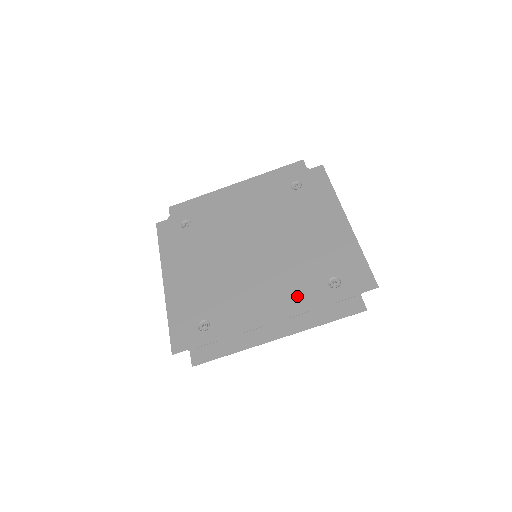
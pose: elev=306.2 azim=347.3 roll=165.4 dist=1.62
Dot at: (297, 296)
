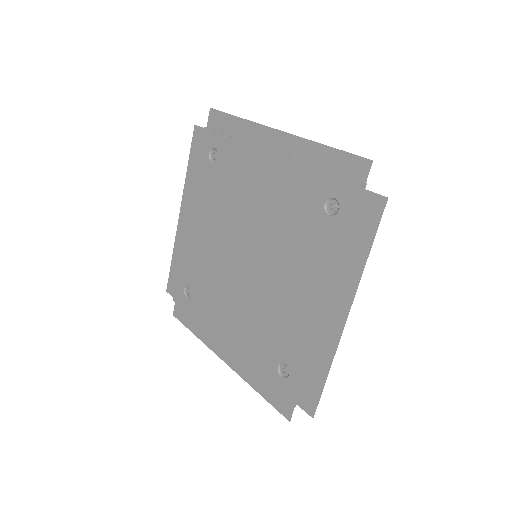
Dot at: (317, 259)
